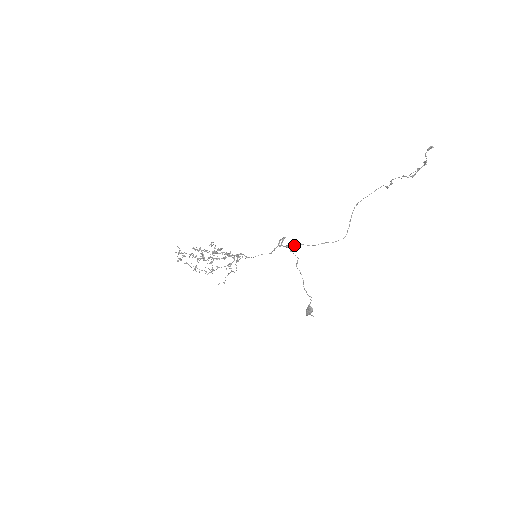
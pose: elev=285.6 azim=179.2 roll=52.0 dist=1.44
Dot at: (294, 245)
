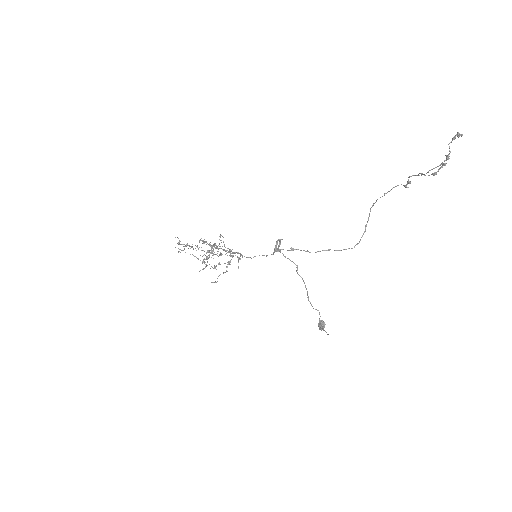
Dot at: (287, 250)
